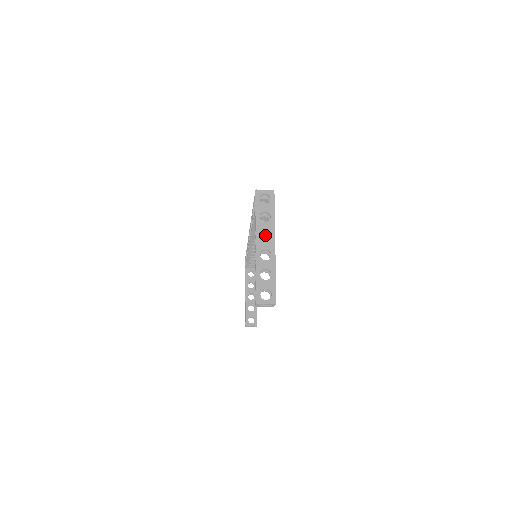
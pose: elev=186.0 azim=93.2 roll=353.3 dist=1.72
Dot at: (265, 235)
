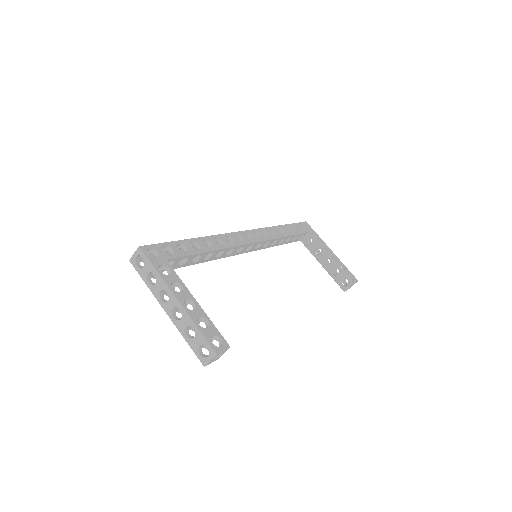
Dot at: (175, 286)
